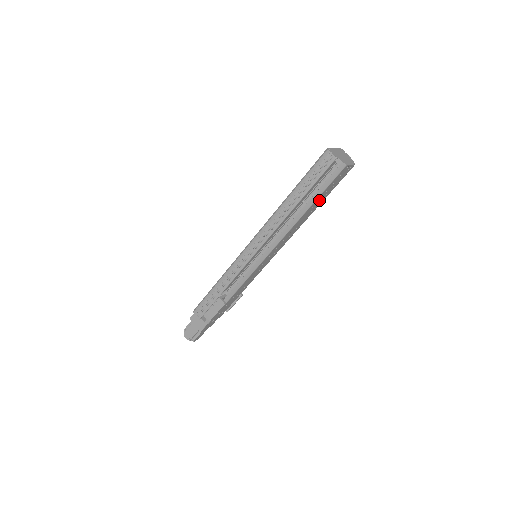
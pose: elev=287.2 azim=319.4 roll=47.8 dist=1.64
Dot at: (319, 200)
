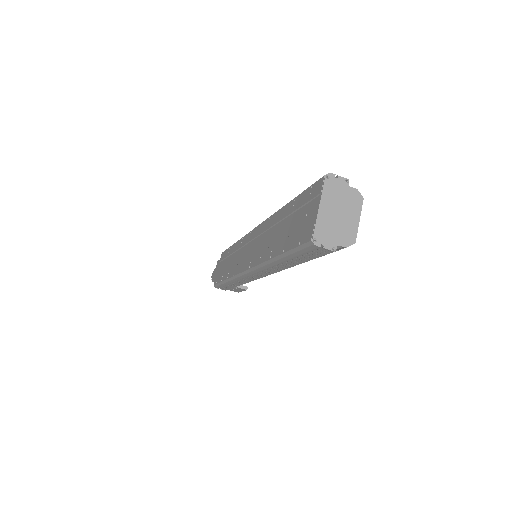
Dot at: occluded
